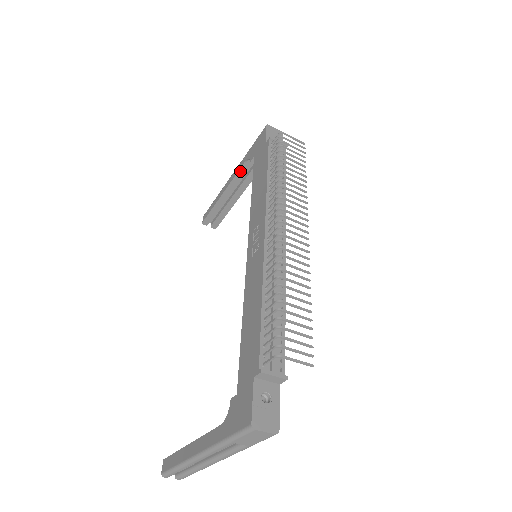
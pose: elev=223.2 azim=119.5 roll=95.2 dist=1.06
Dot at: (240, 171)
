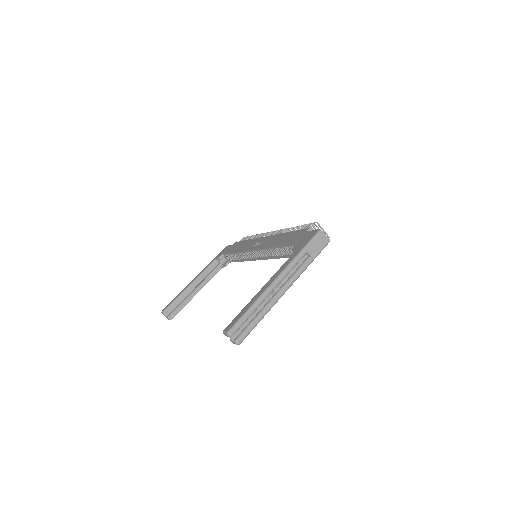
Dot at: (206, 270)
